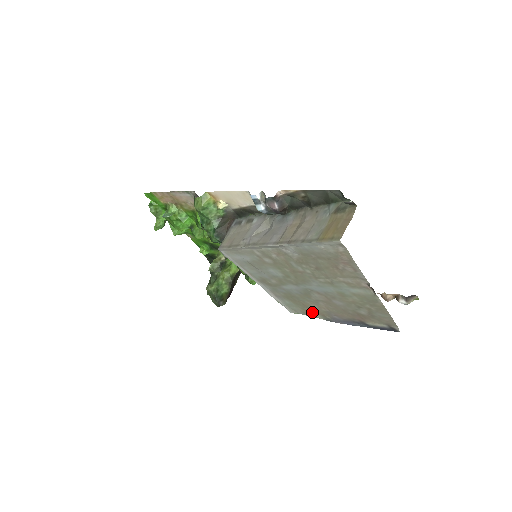
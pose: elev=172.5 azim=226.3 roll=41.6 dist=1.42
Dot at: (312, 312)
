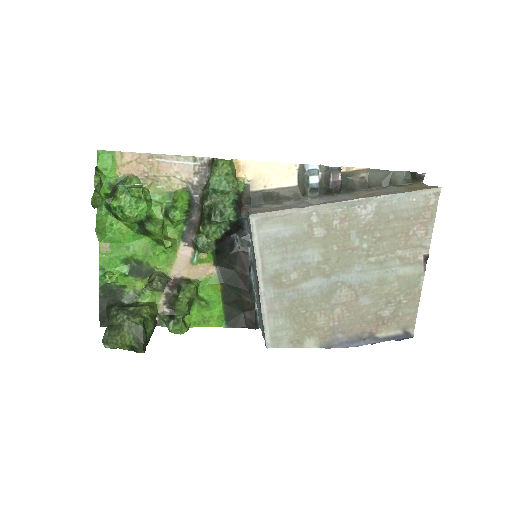
Dot at: (308, 336)
